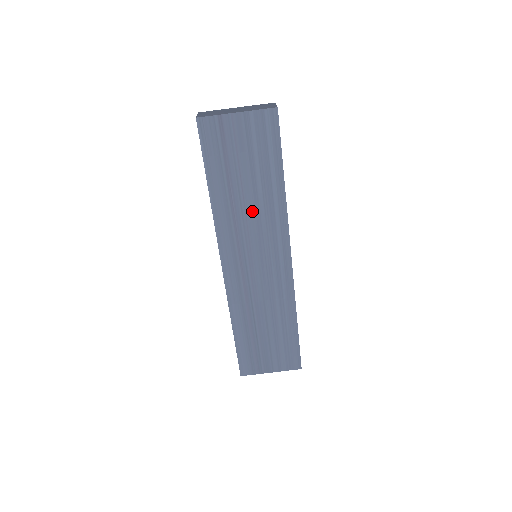
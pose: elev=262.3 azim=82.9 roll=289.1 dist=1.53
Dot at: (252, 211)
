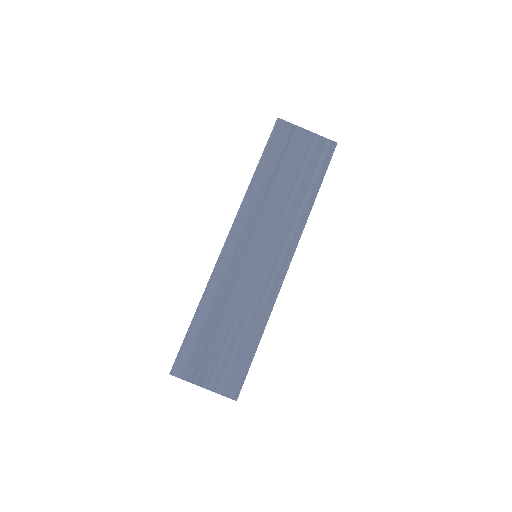
Dot at: (279, 206)
